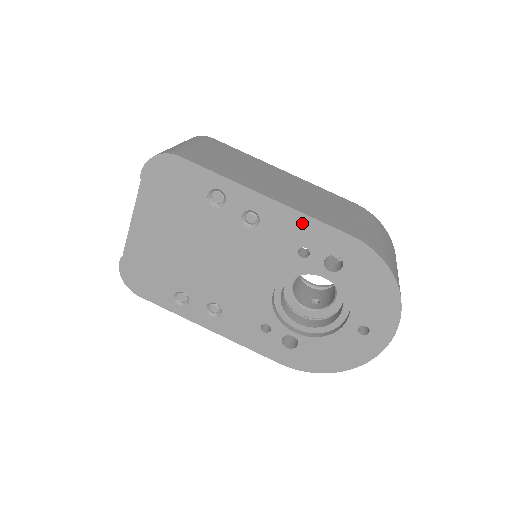
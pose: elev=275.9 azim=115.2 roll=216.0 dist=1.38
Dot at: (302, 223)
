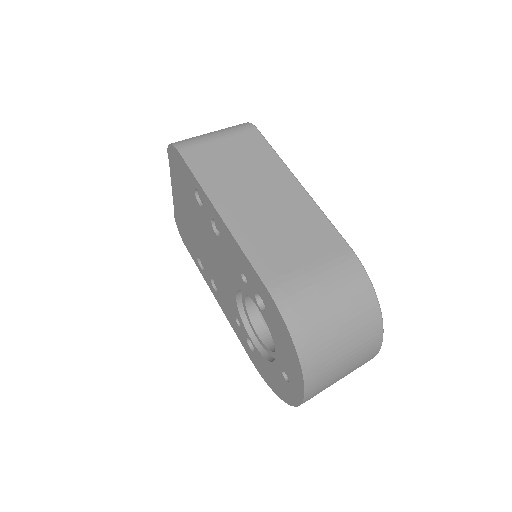
Dot at: (239, 252)
